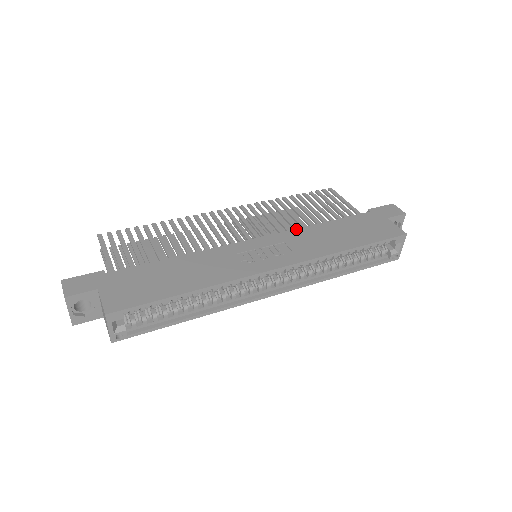
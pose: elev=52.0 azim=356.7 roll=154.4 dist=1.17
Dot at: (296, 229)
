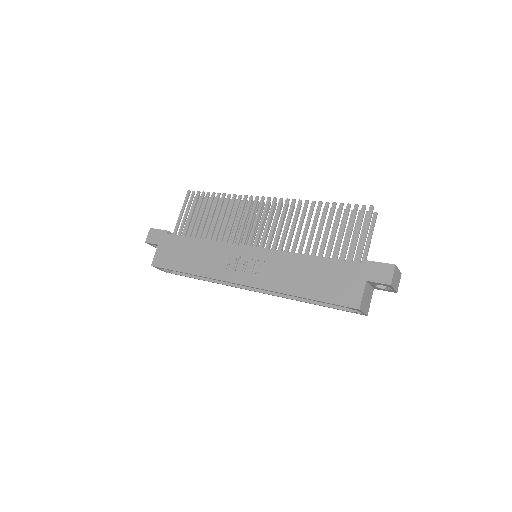
Dot at: (284, 252)
